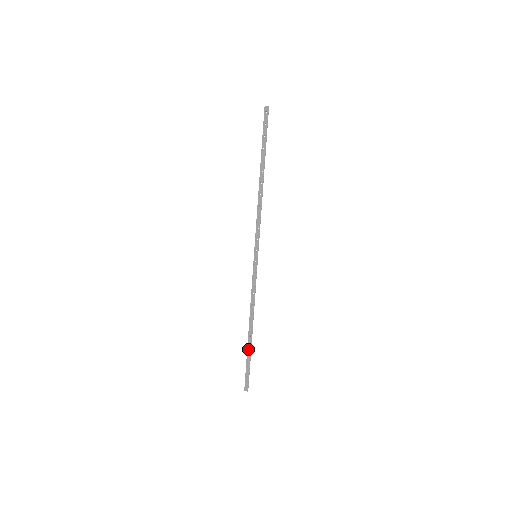
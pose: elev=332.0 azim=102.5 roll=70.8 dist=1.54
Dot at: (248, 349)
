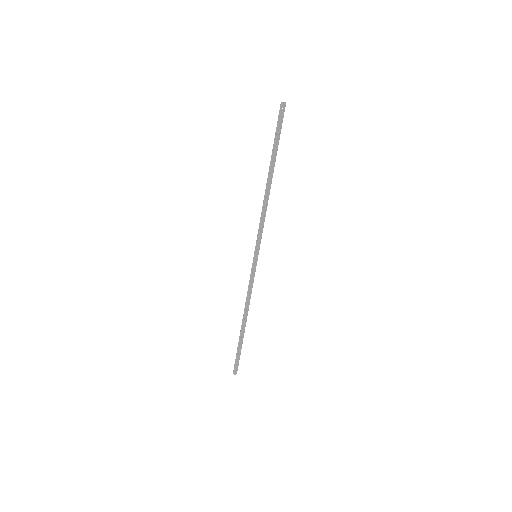
Dot at: (240, 339)
